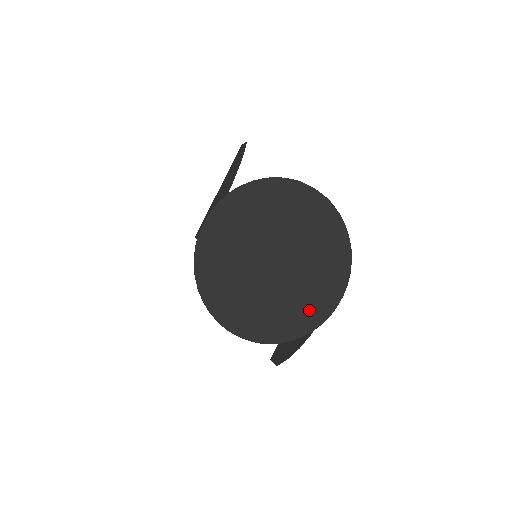
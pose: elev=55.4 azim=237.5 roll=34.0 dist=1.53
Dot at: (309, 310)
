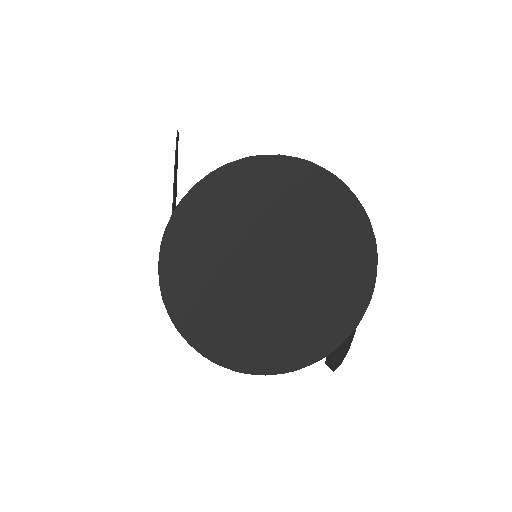
Dot at: (339, 307)
